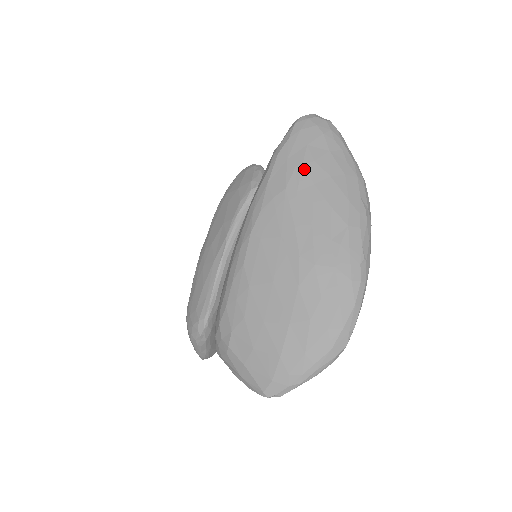
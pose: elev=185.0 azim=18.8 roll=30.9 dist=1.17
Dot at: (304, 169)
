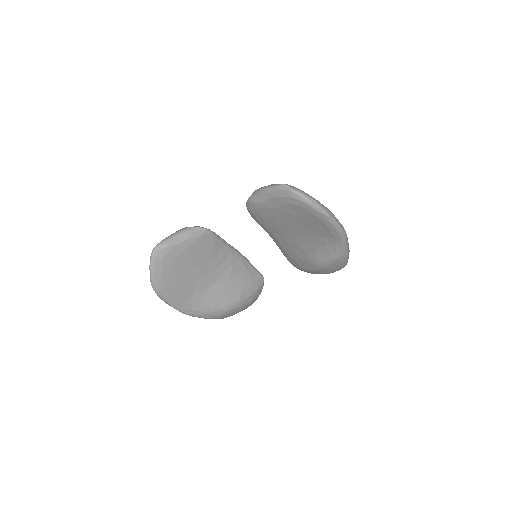
Dot at: occluded
